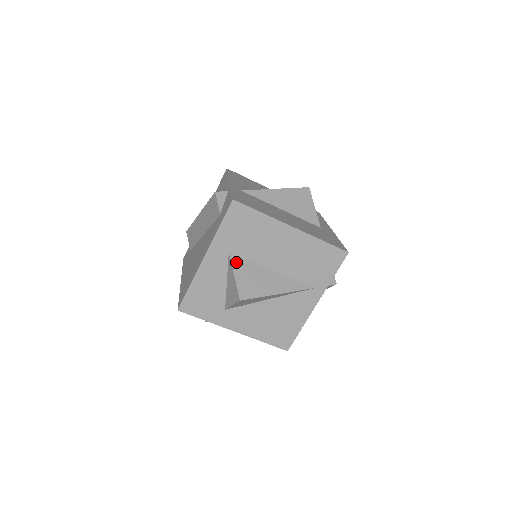
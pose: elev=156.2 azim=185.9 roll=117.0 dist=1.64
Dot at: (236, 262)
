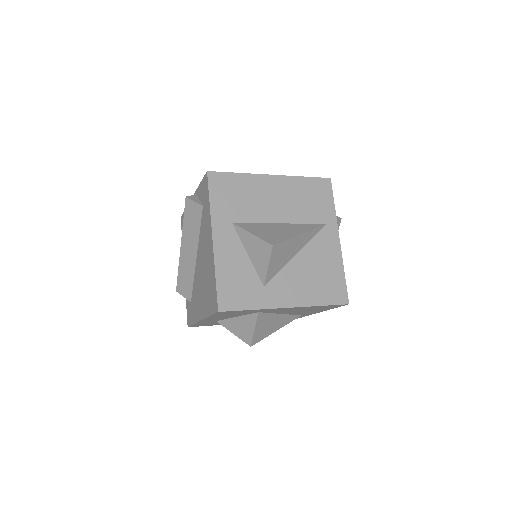
Dot at: (244, 226)
